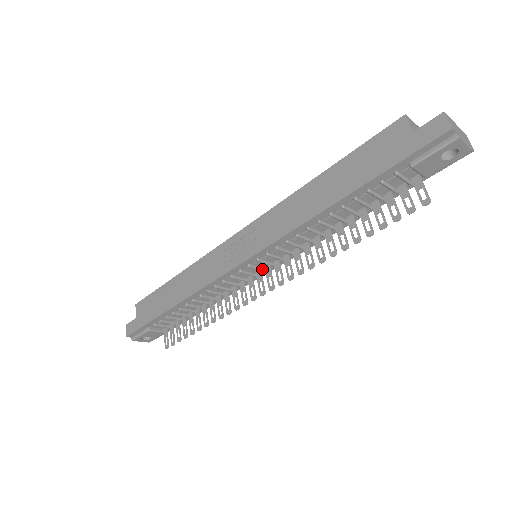
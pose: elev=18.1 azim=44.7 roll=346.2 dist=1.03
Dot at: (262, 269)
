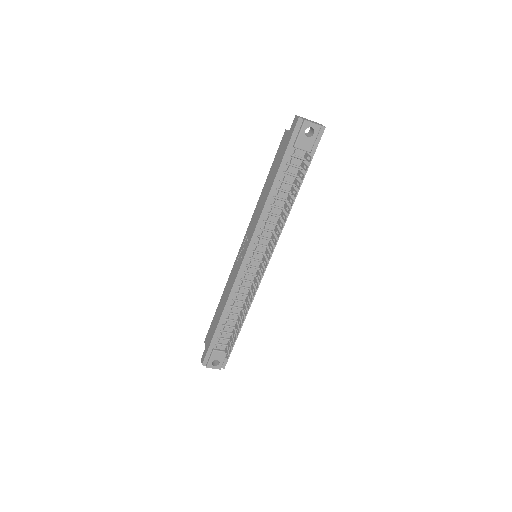
Dot at: (260, 260)
